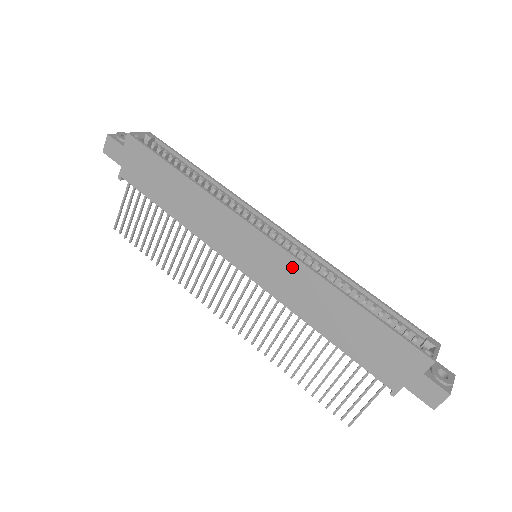
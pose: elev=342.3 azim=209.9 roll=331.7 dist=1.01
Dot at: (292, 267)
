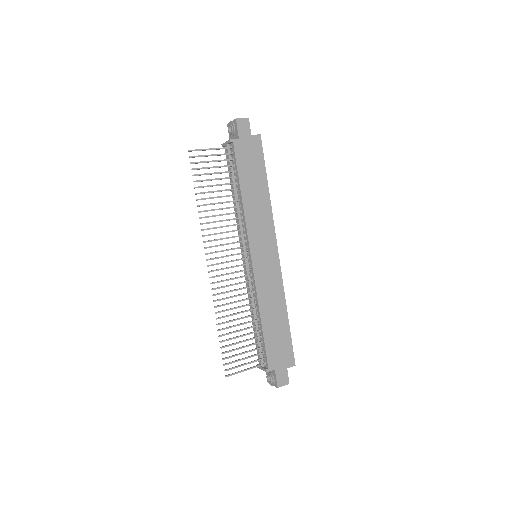
Dot at: (277, 279)
